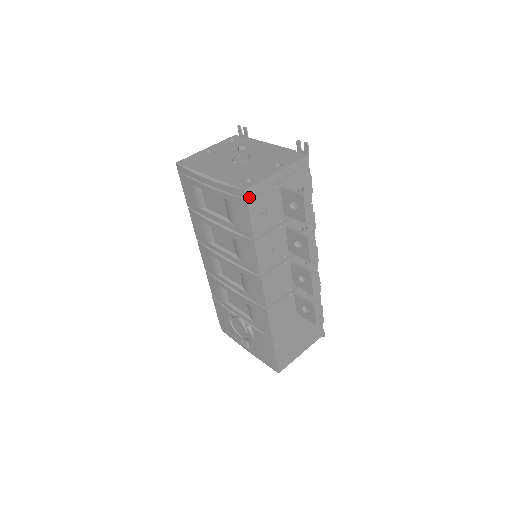
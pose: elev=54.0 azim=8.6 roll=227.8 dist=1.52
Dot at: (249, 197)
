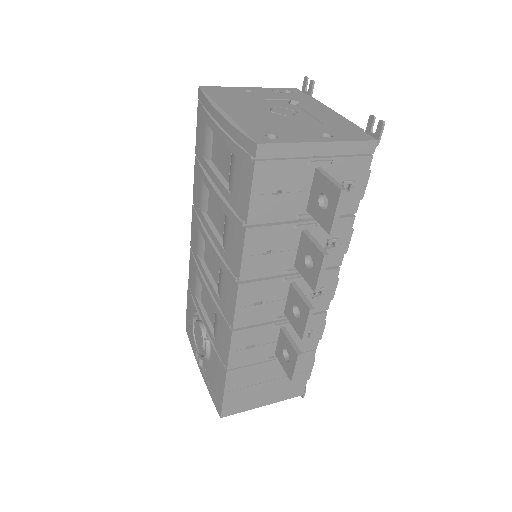
Dot at: (261, 158)
